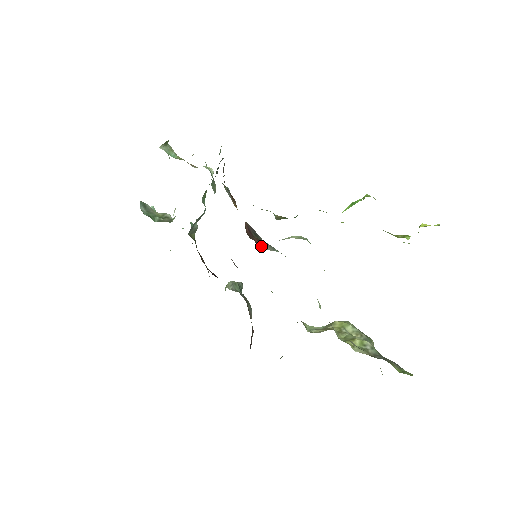
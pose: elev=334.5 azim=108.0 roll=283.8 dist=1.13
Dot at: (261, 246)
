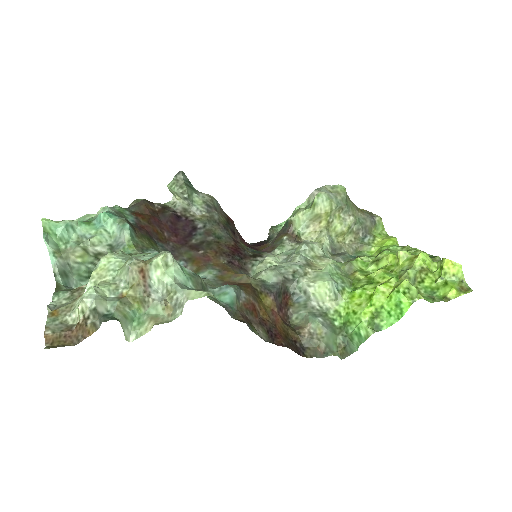
Dot at: (289, 299)
